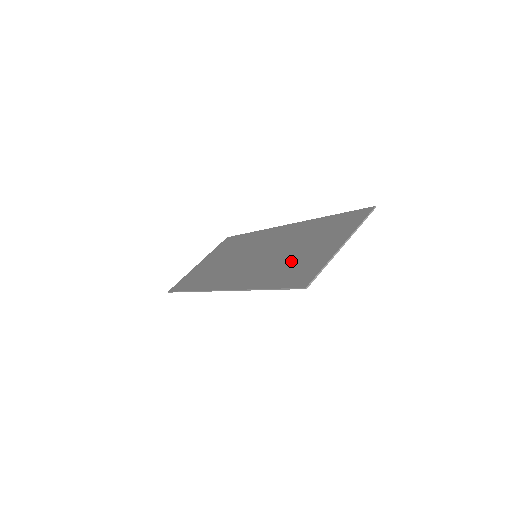
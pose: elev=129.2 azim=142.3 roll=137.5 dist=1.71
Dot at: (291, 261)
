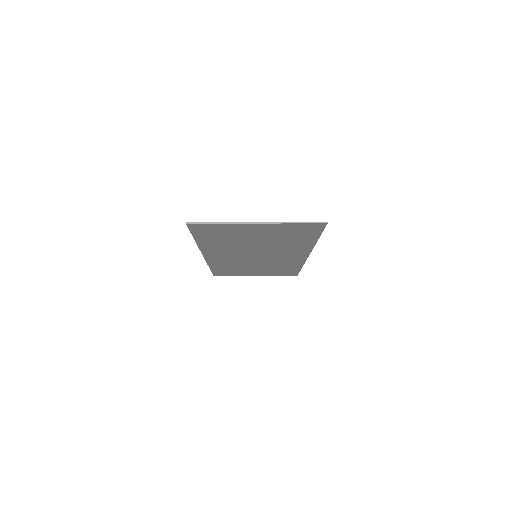
Dot at: occluded
